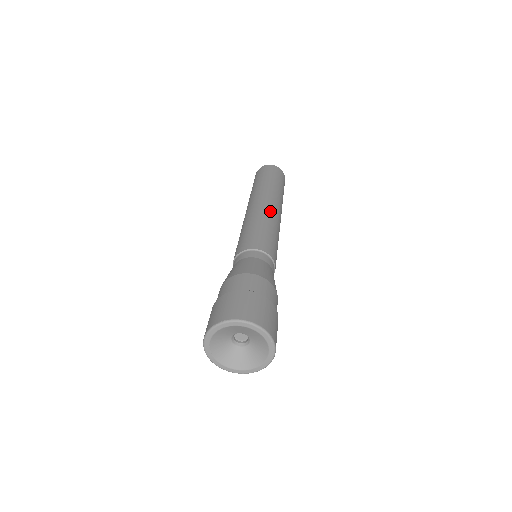
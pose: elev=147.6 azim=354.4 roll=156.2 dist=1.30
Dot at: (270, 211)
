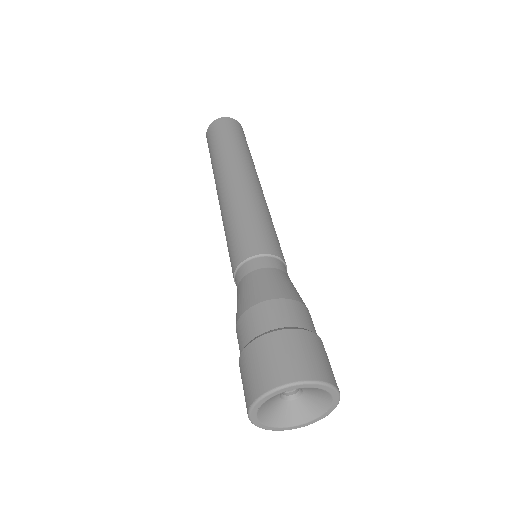
Dot at: (242, 188)
